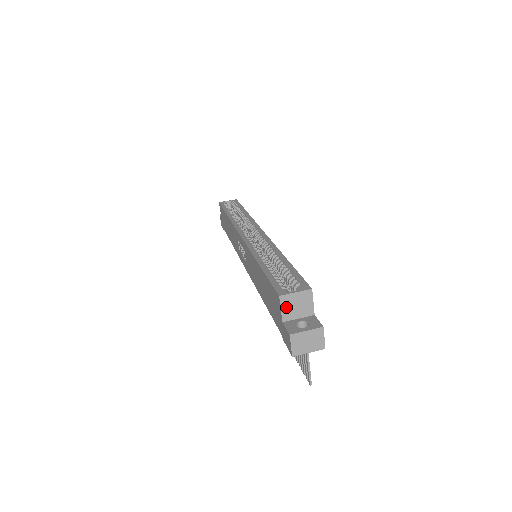
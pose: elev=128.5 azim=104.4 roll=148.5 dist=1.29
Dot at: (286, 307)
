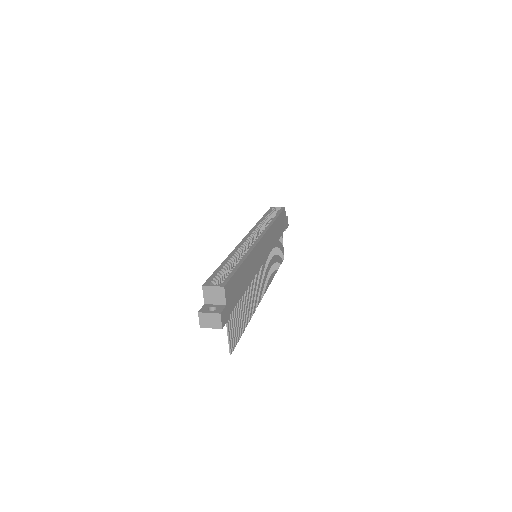
Dot at: (207, 294)
